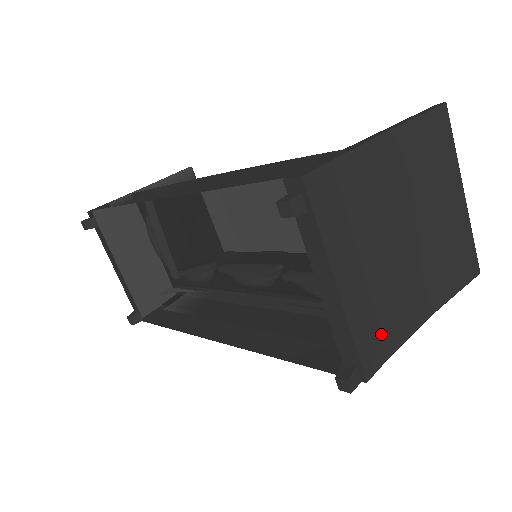
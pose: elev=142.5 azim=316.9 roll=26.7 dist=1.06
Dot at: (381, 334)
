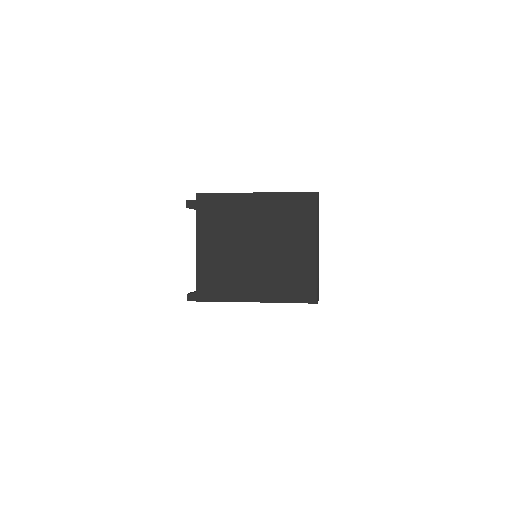
Dot at: (218, 287)
